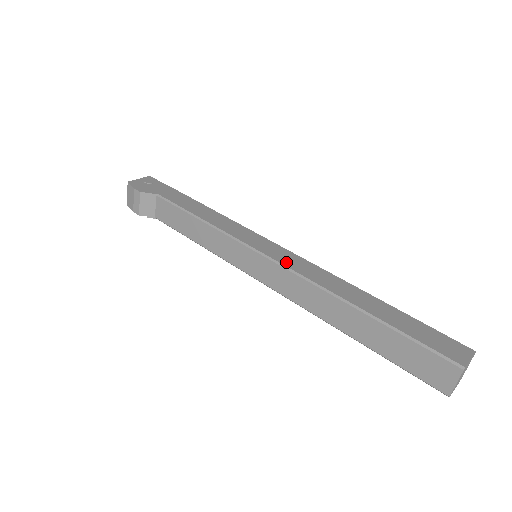
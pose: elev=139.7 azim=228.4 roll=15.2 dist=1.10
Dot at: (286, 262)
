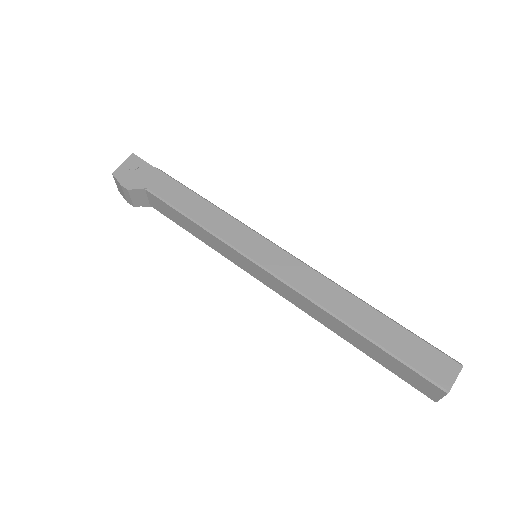
Dot at: (285, 274)
